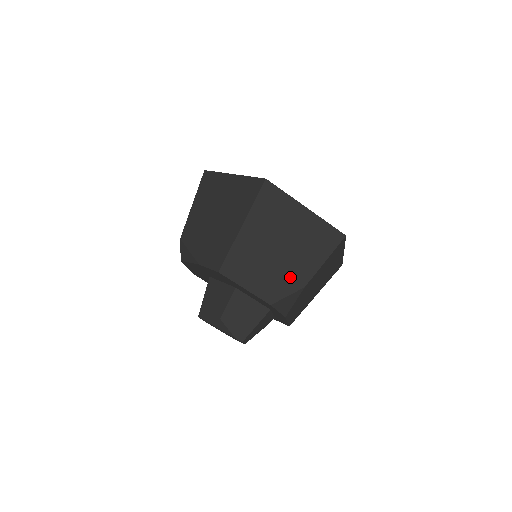
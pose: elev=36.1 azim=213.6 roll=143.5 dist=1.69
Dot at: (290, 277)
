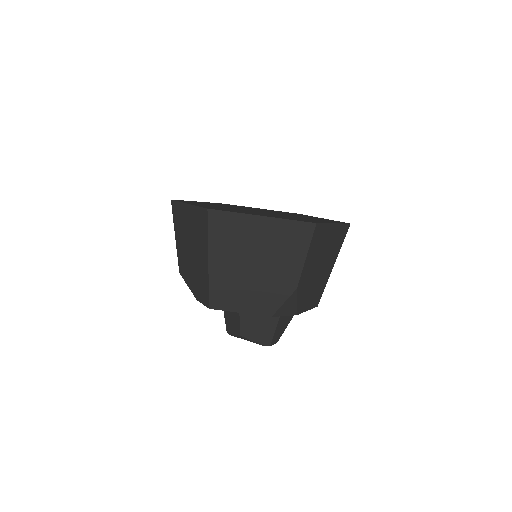
Dot at: (278, 286)
